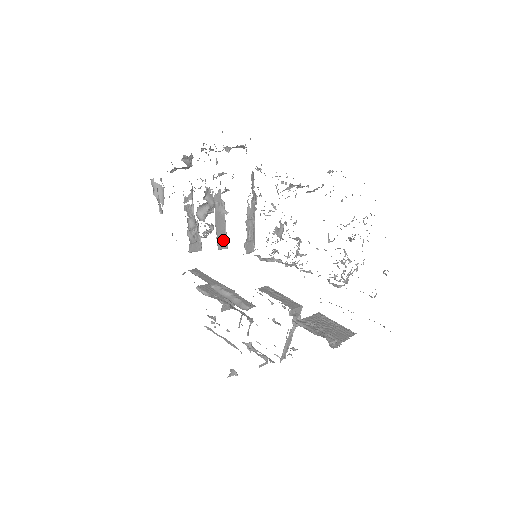
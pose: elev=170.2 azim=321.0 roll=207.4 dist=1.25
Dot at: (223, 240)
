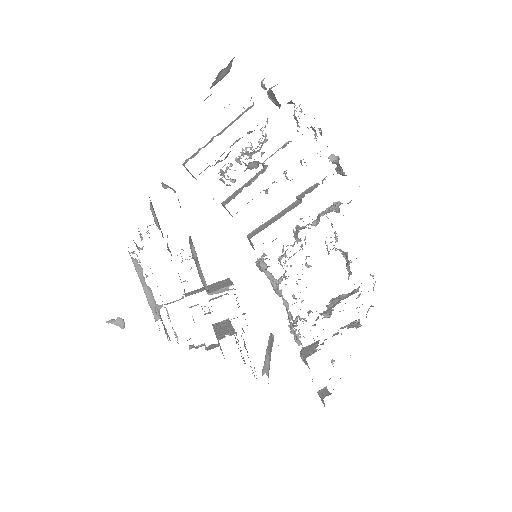
Dot at: occluded
